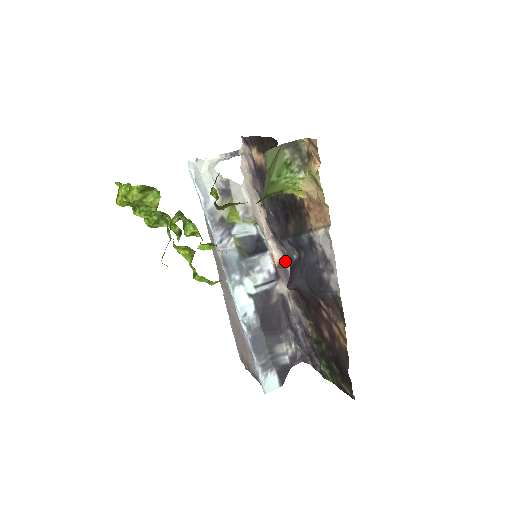
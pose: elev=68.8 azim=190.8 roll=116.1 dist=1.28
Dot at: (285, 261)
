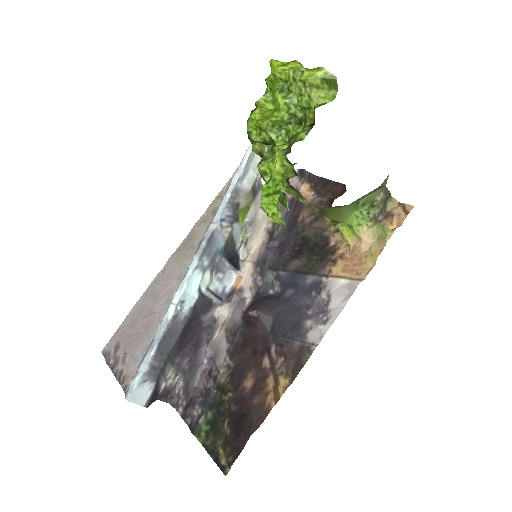
Dot at: (249, 291)
